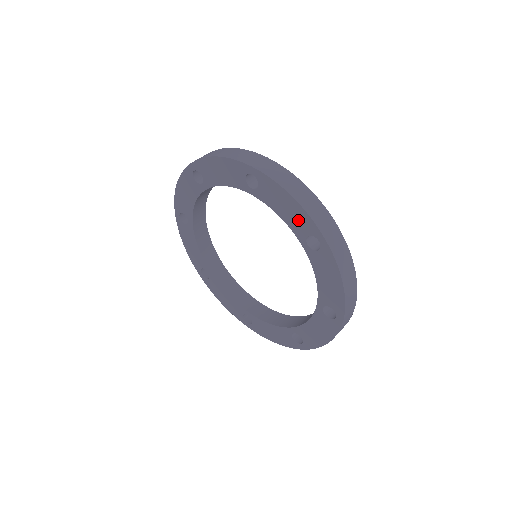
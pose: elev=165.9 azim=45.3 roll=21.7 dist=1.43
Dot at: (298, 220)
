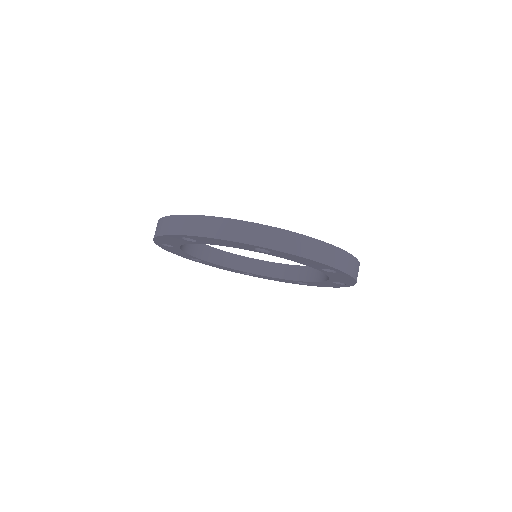
Dot at: (237, 245)
